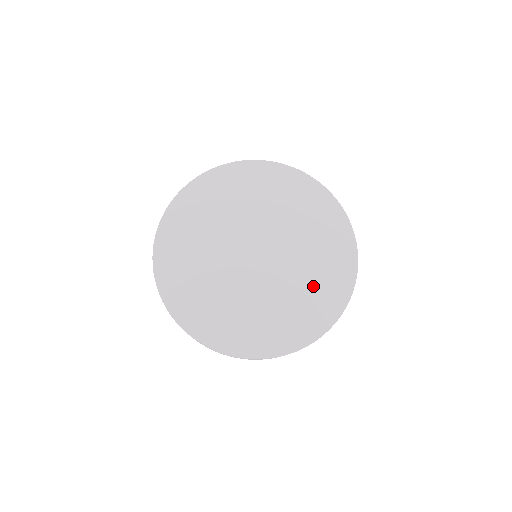
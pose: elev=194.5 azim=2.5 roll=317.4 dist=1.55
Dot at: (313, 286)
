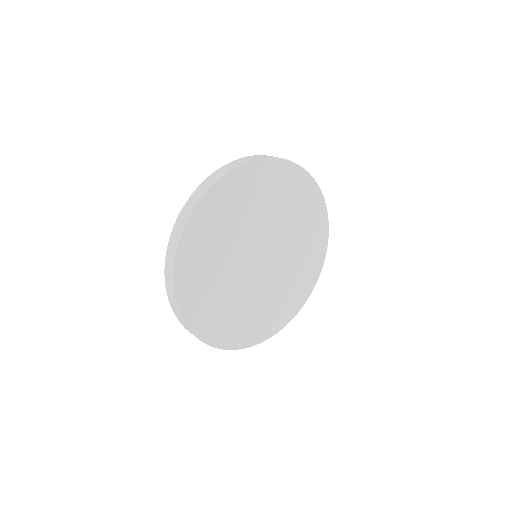
Dot at: (300, 271)
